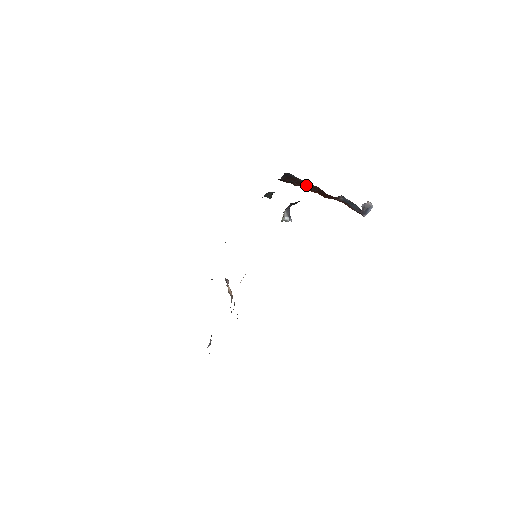
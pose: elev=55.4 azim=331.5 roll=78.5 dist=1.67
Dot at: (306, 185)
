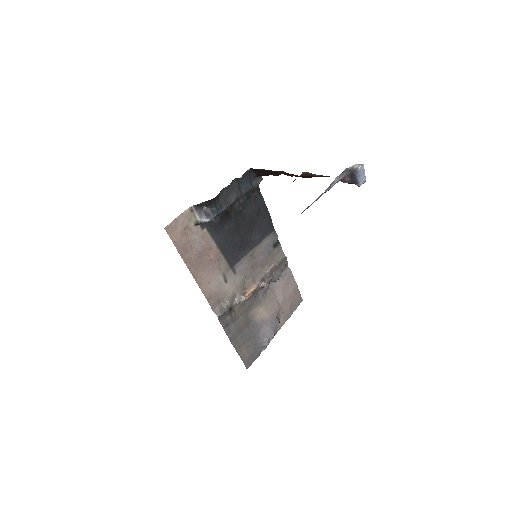
Dot at: (277, 173)
